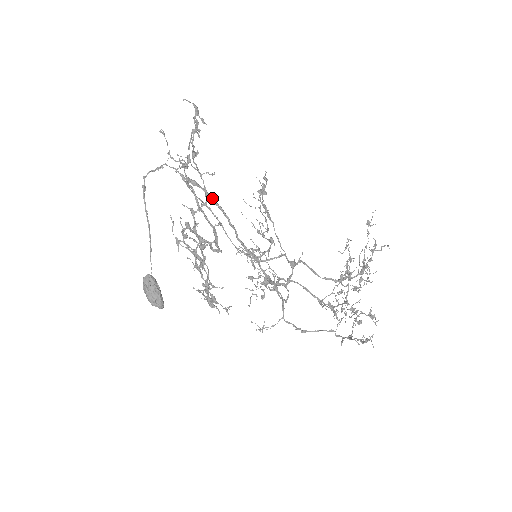
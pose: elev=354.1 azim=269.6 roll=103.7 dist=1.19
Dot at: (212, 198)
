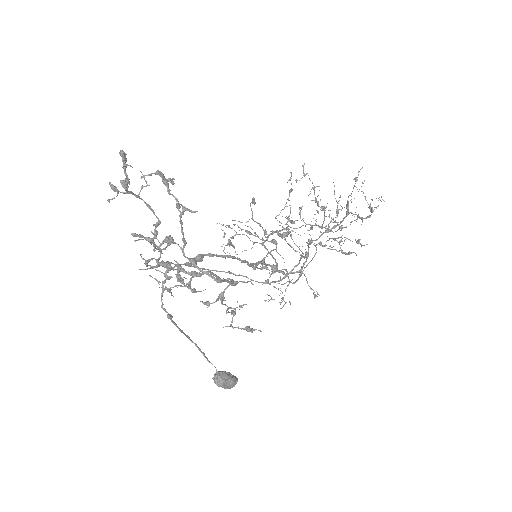
Dot at: (219, 255)
